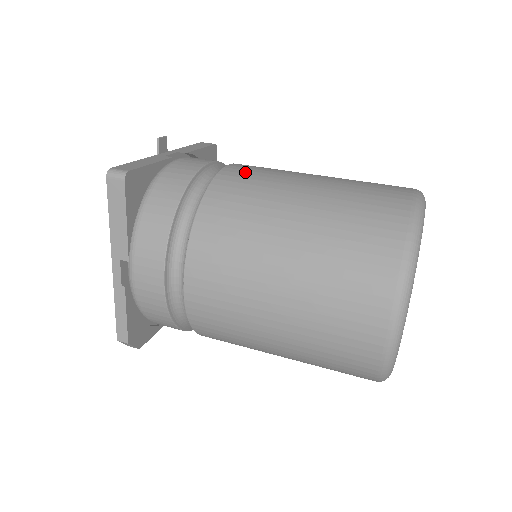
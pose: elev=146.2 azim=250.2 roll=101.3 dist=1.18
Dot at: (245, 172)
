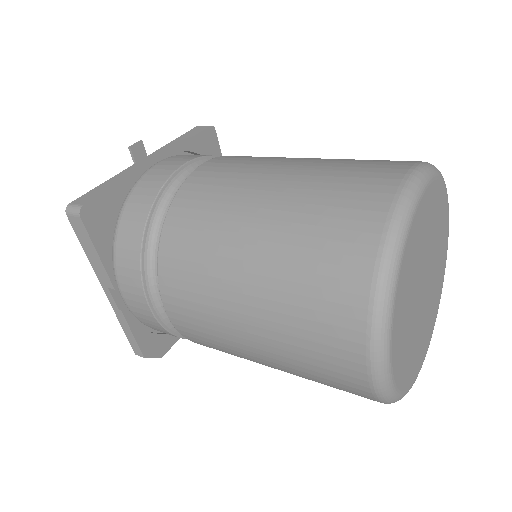
Dot at: (212, 175)
